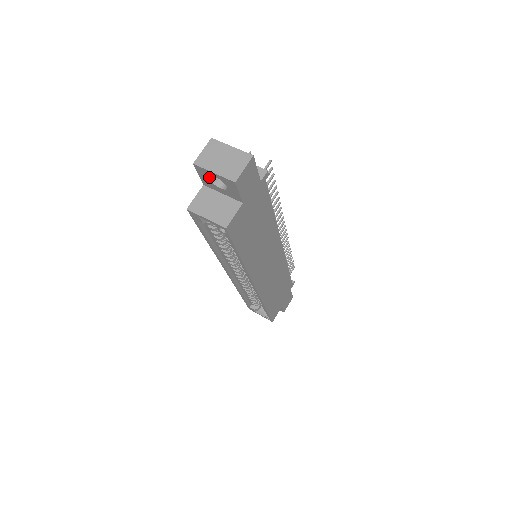
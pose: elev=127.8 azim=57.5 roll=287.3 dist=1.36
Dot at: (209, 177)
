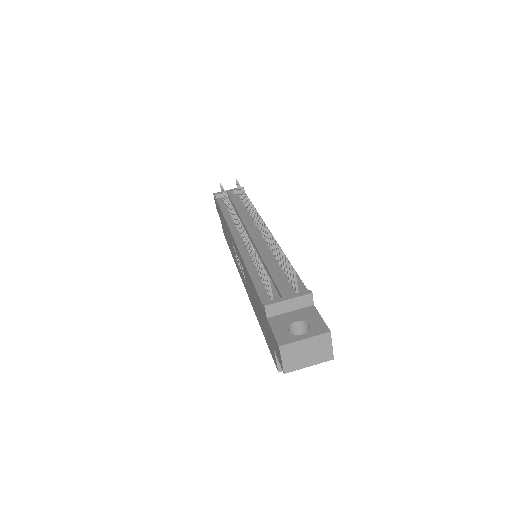
Dot at: occluded
